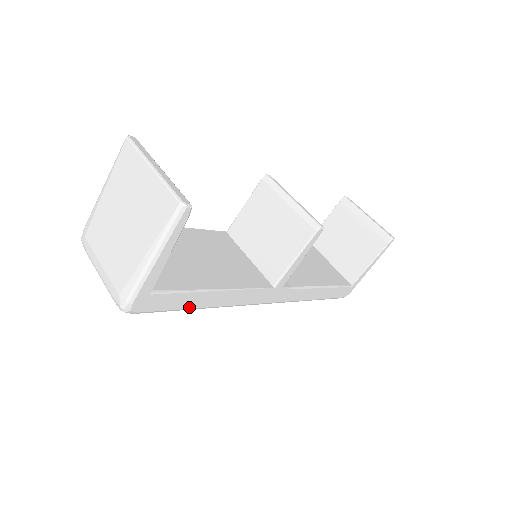
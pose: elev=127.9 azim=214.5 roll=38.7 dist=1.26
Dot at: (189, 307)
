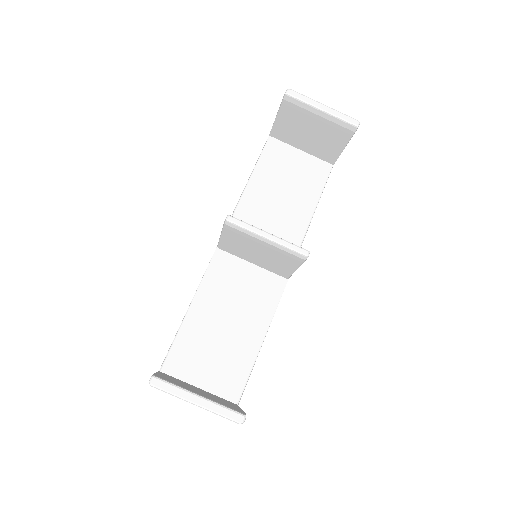
Dot at: occluded
